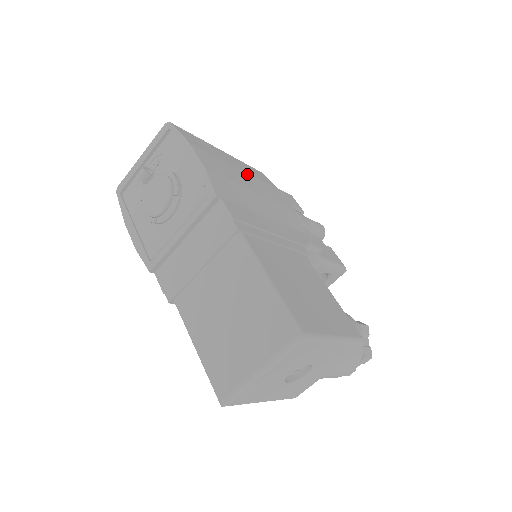
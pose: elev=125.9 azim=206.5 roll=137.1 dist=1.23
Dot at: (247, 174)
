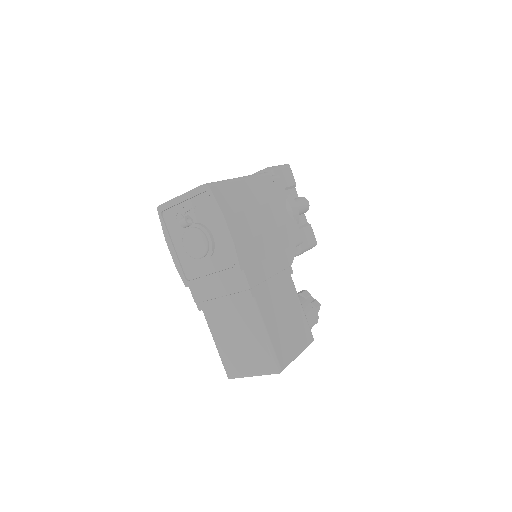
Dot at: (260, 208)
